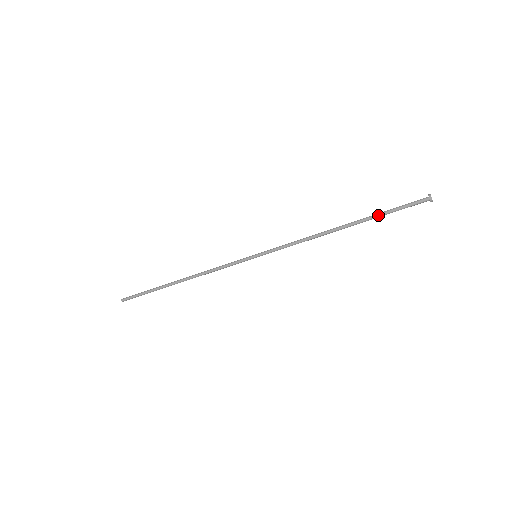
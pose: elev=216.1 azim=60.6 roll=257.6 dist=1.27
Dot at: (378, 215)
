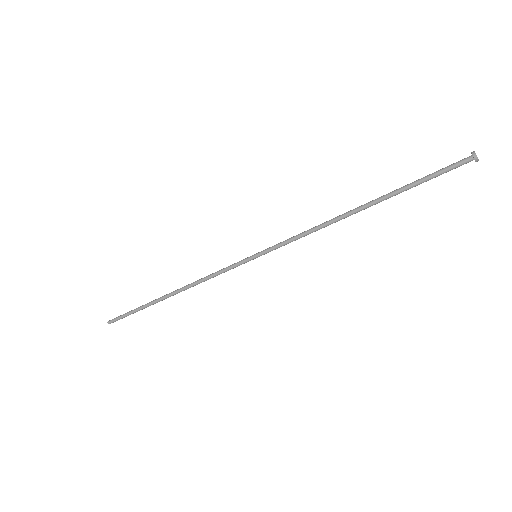
Dot at: (405, 187)
